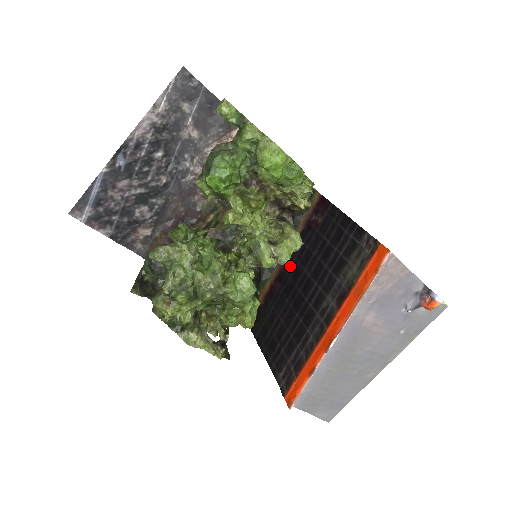
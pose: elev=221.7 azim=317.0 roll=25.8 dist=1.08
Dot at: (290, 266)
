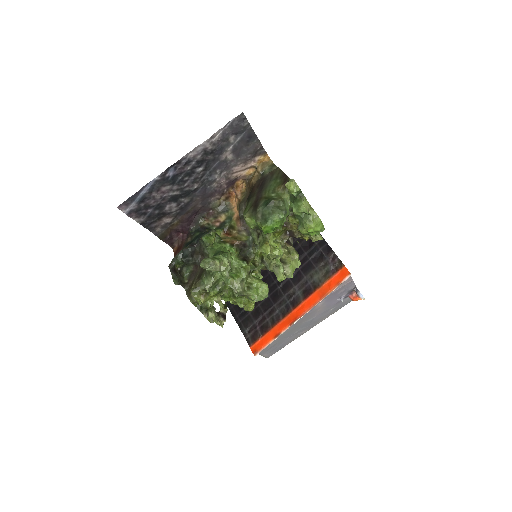
Dot at: occluded
